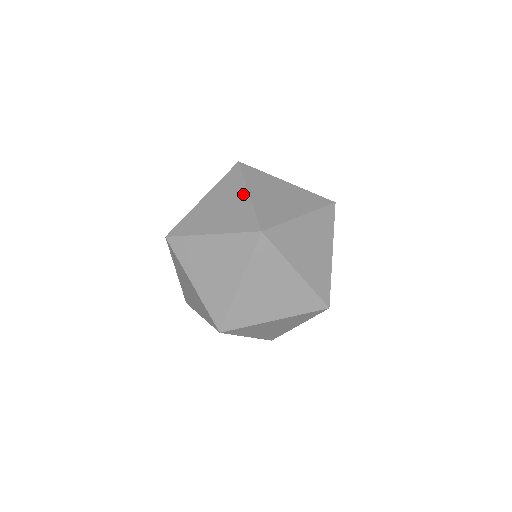
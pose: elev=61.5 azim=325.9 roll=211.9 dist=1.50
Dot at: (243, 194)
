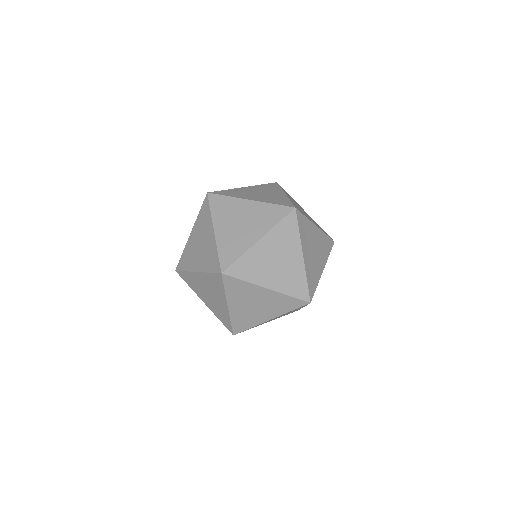
Dot at: (246, 203)
